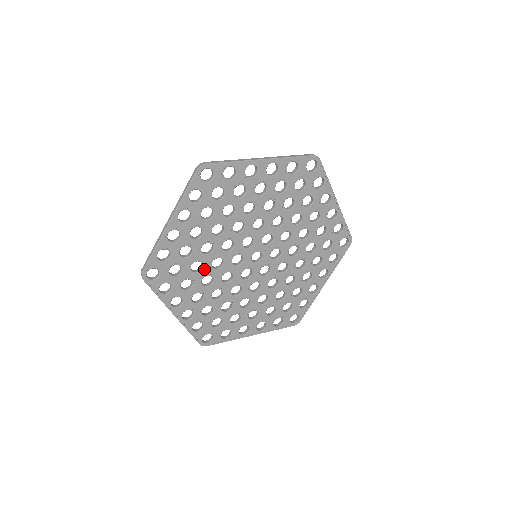
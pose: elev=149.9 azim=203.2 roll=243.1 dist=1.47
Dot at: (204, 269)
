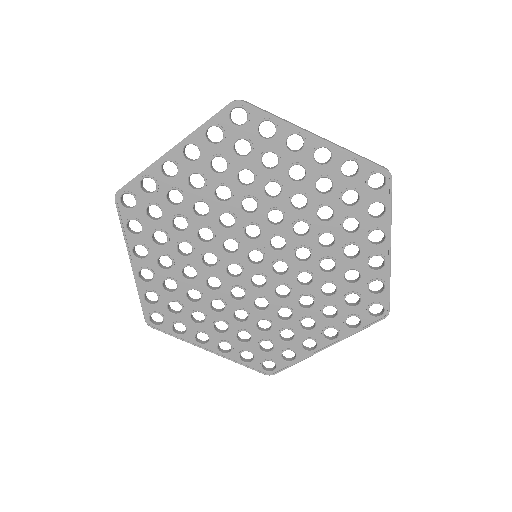
Dot at: (204, 295)
